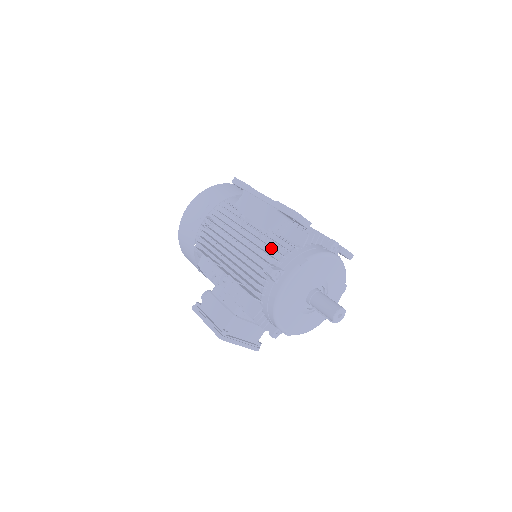
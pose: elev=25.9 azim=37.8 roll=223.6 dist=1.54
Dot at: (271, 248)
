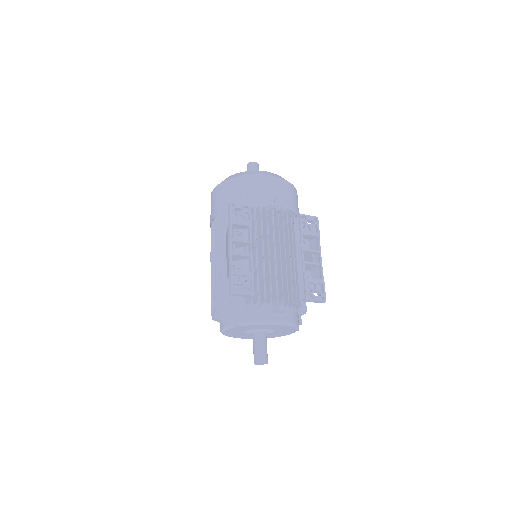
Dot at: occluded
